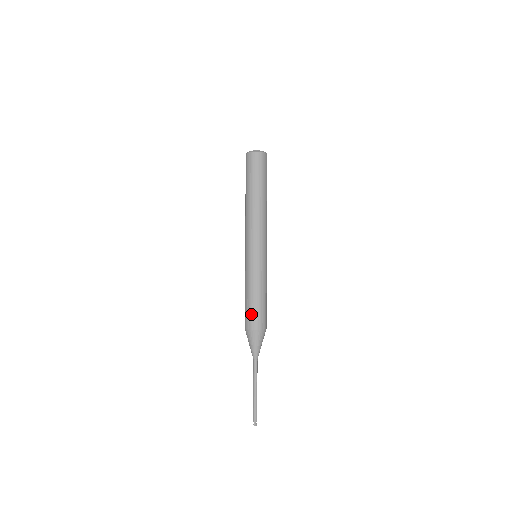
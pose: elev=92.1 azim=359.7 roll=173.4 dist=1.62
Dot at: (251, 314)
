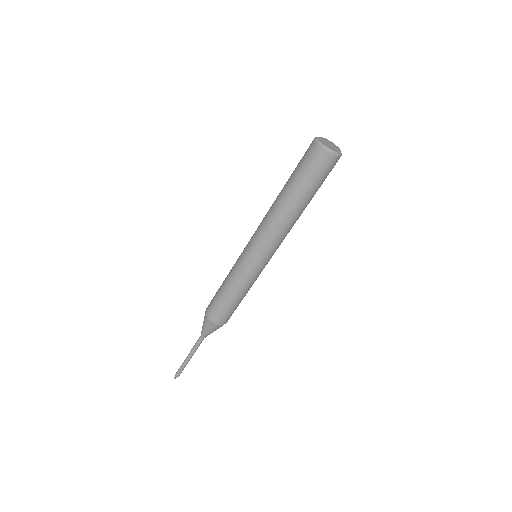
Dot at: (223, 312)
